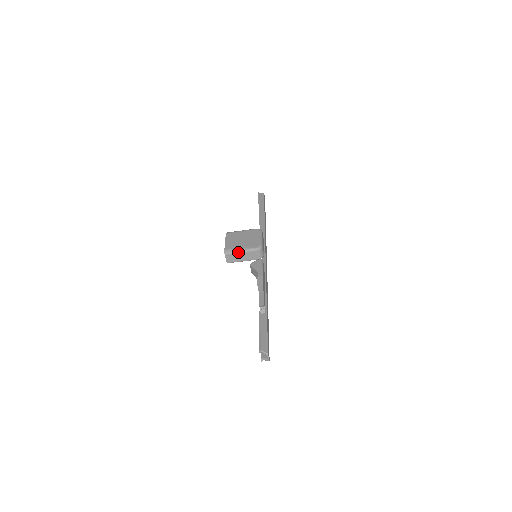
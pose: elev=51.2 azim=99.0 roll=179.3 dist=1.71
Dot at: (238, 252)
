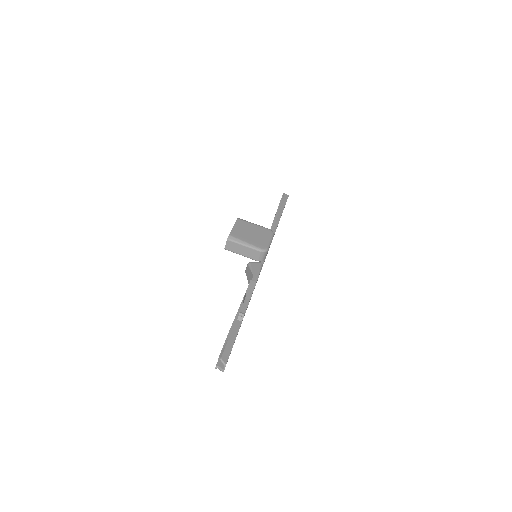
Dot at: (241, 244)
